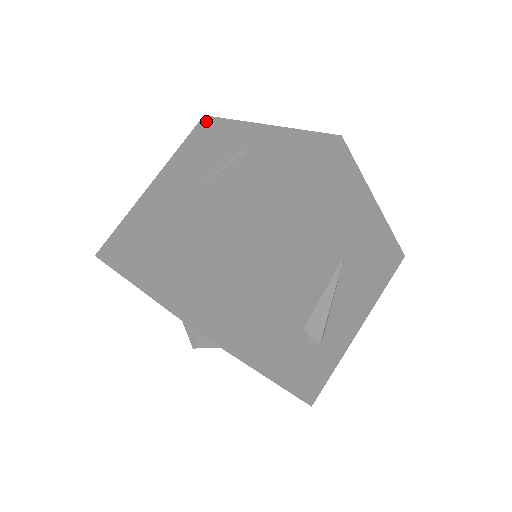
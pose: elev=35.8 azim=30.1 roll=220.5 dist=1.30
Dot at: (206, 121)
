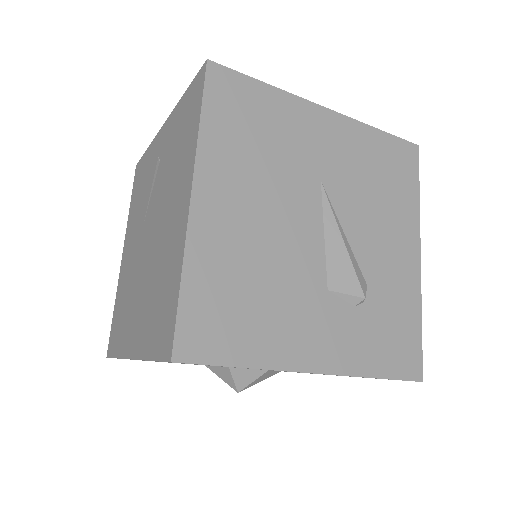
Dot at: (137, 168)
